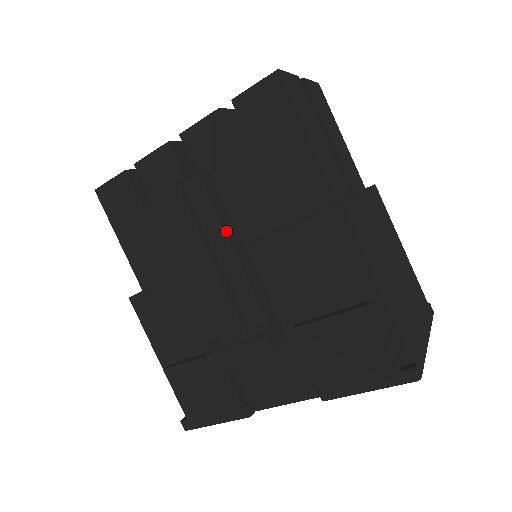
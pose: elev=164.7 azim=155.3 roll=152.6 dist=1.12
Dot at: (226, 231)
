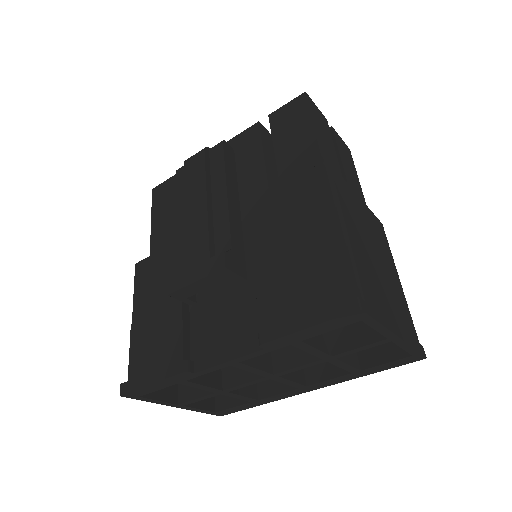
Dot at: (227, 178)
